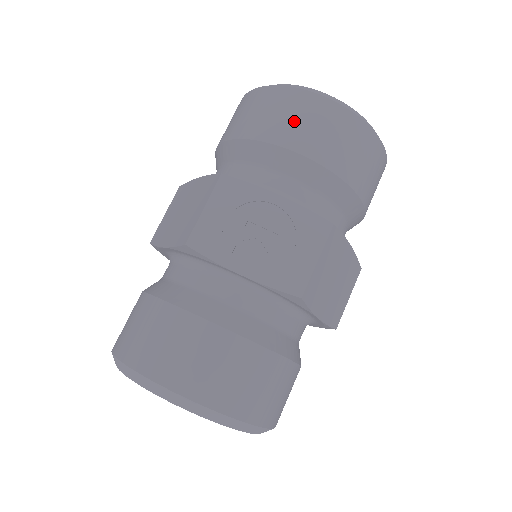
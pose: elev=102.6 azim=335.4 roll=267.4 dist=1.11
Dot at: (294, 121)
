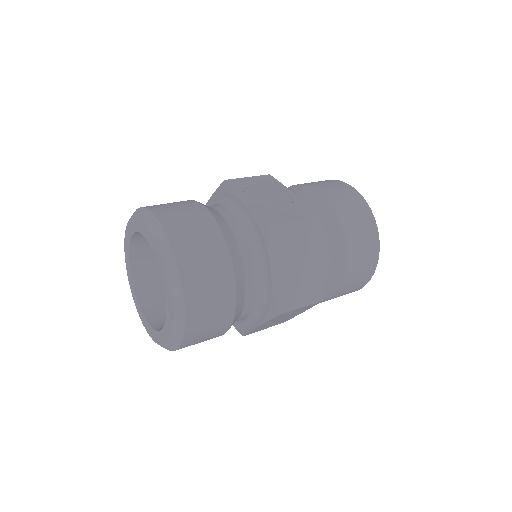
Dot at: (327, 185)
